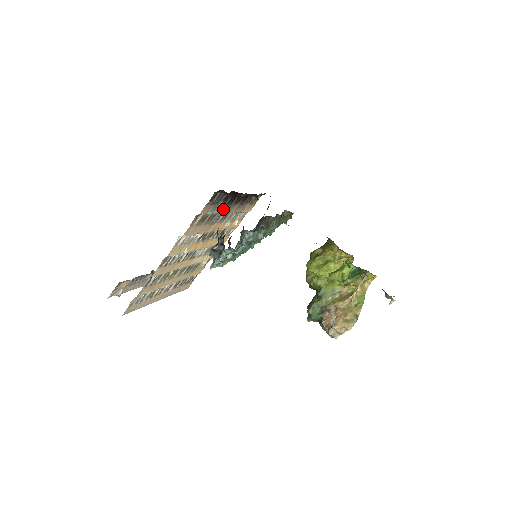
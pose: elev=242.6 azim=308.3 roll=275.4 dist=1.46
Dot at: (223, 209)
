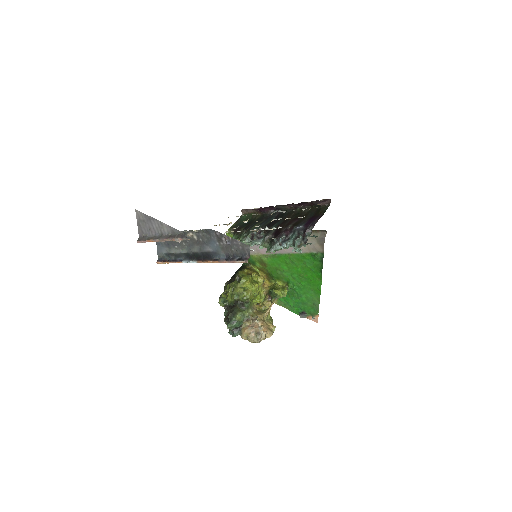
Dot at: occluded
